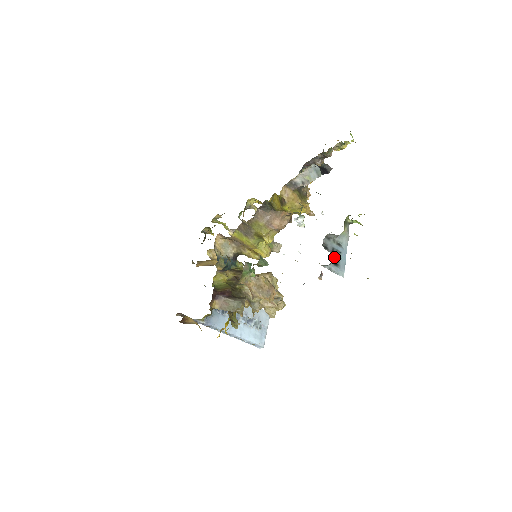
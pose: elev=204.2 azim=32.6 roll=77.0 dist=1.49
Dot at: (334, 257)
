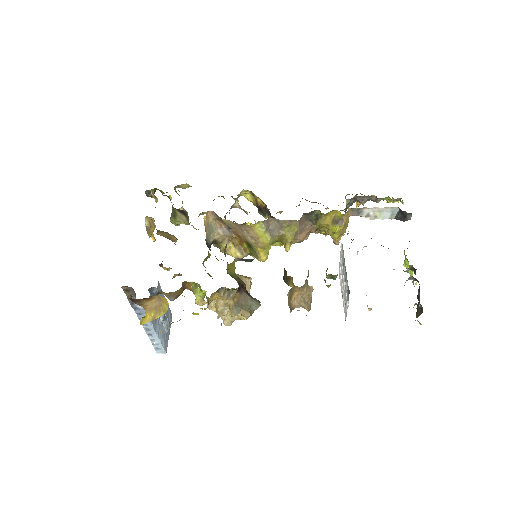
Dot at: occluded
